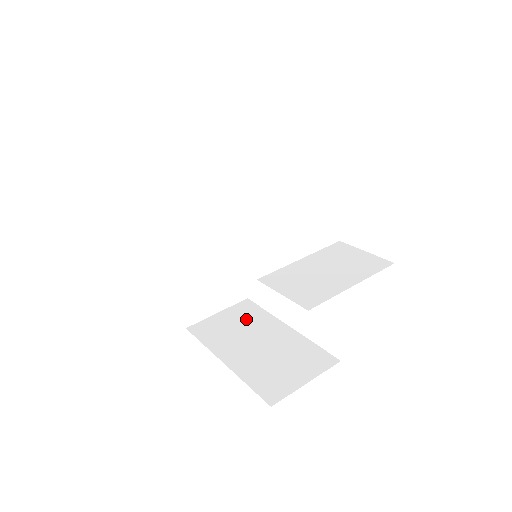
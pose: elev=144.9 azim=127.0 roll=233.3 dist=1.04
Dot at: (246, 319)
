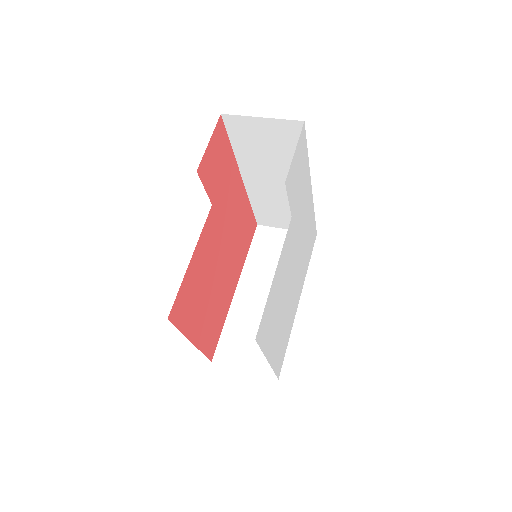
Dot at: occluded
